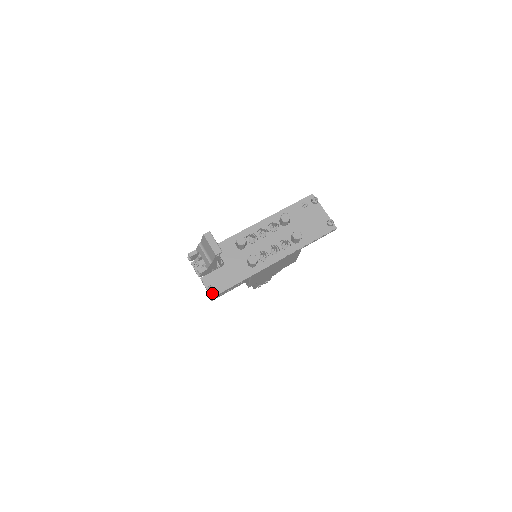
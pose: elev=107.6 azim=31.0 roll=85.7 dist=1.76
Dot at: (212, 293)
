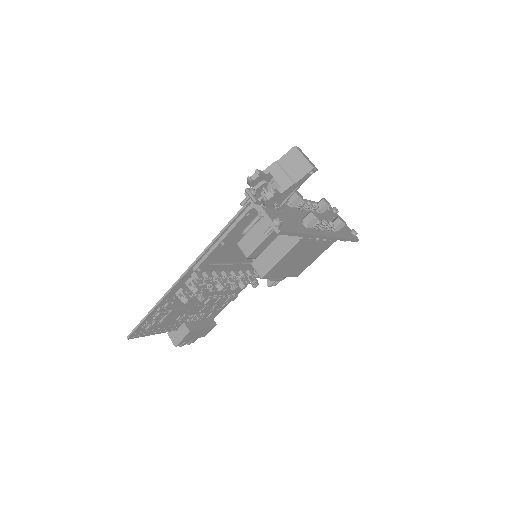
Dot at: (279, 227)
